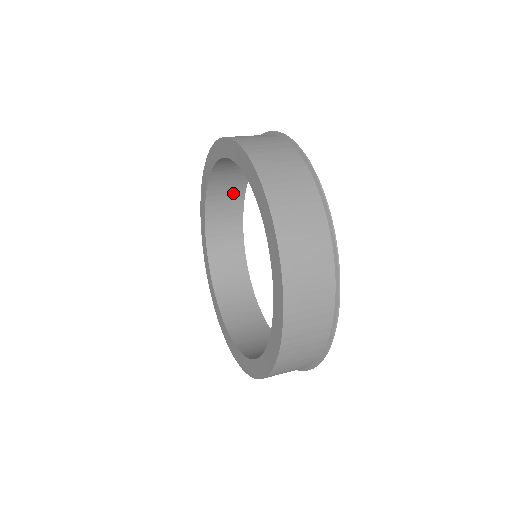
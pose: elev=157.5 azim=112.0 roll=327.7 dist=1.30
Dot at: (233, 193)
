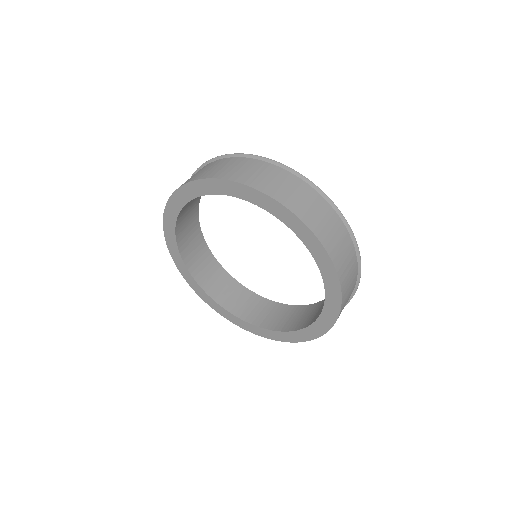
Dot at: (205, 259)
